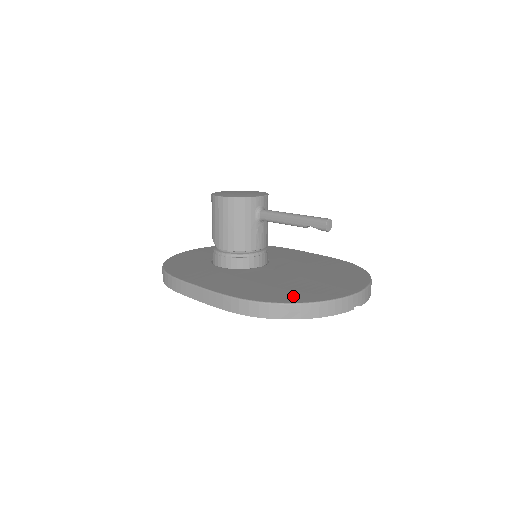
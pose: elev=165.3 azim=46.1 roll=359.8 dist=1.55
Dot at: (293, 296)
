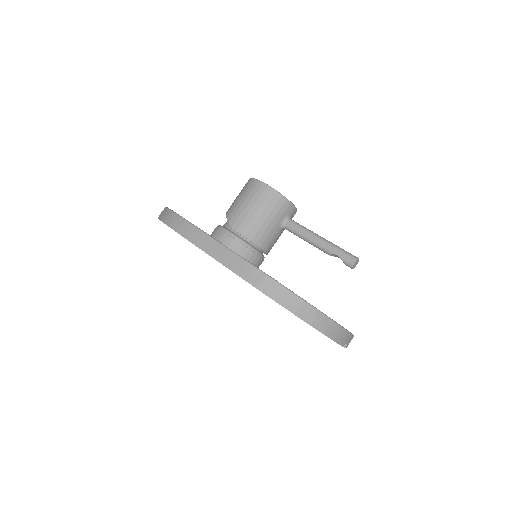
Dot at: occluded
